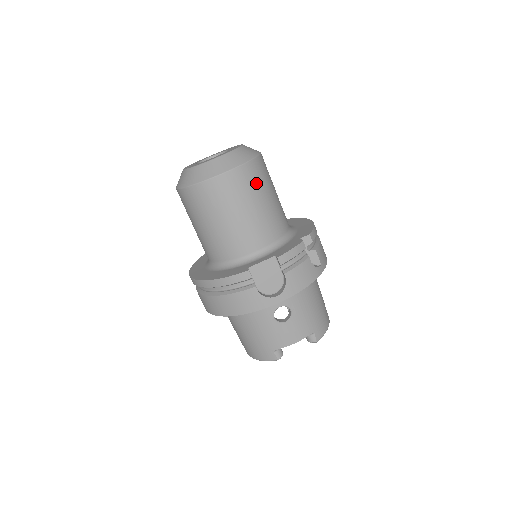
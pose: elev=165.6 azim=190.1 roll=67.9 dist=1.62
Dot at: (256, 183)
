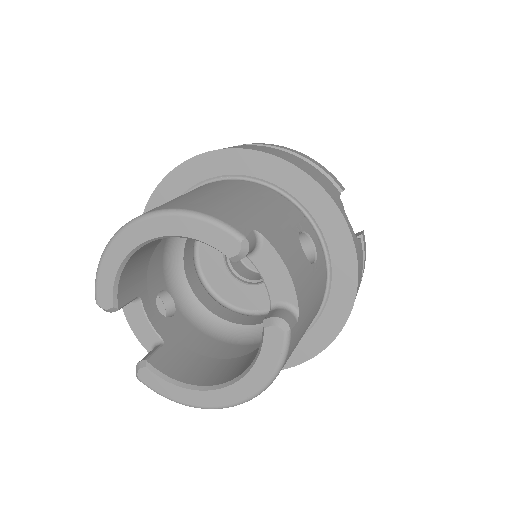
Dot at: occluded
